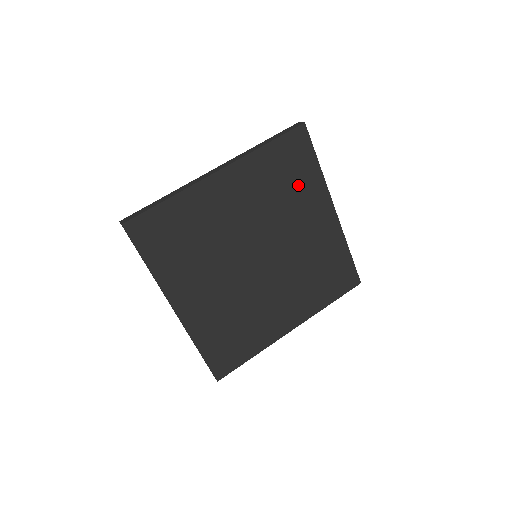
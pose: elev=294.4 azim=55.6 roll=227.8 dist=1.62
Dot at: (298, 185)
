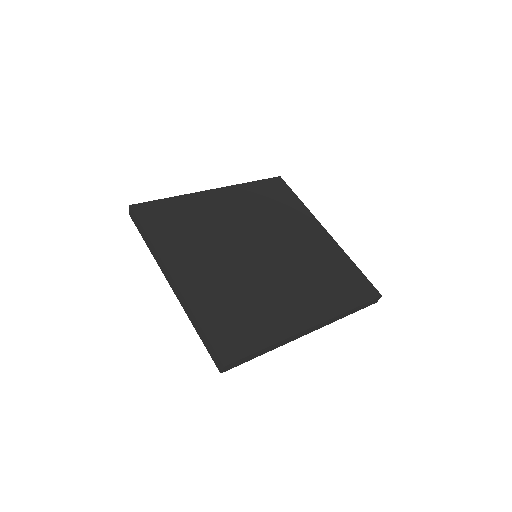
Dot at: (284, 209)
